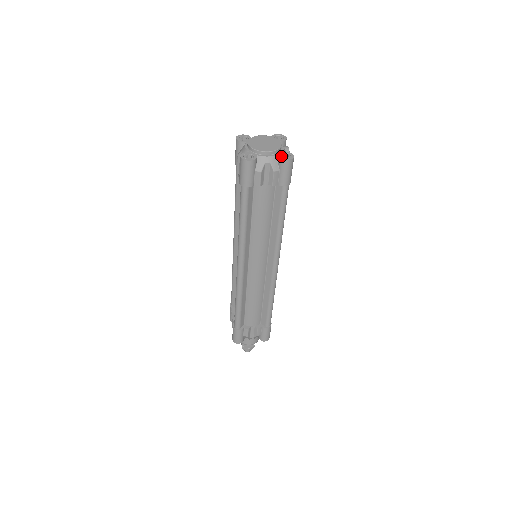
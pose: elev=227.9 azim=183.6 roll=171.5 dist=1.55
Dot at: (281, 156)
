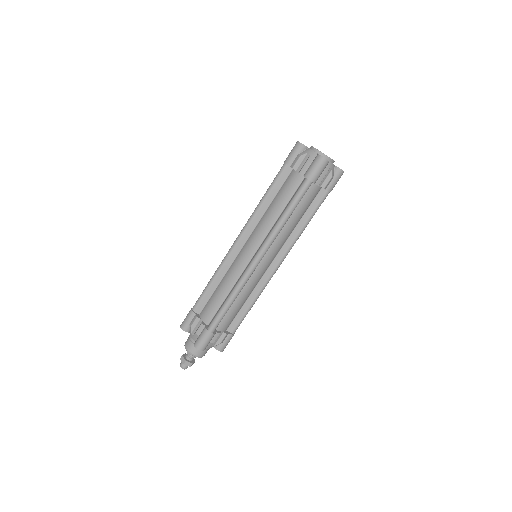
Dot at: (337, 167)
